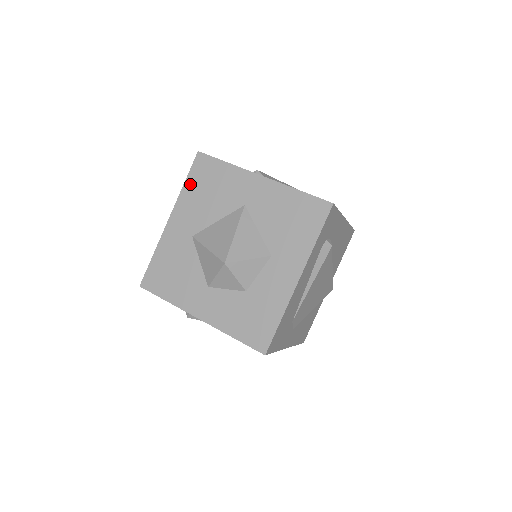
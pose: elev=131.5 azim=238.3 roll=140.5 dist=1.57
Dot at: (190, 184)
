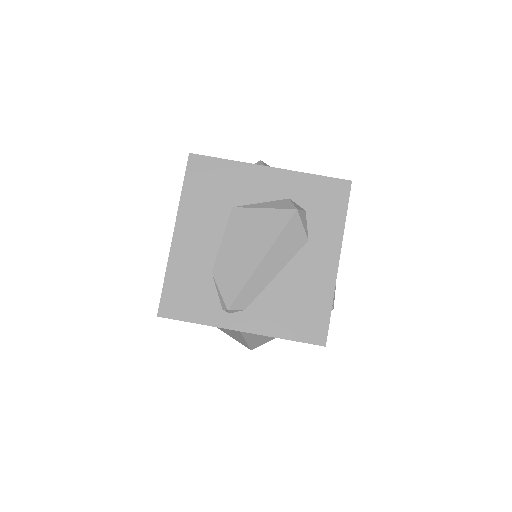
Dot at: occluded
